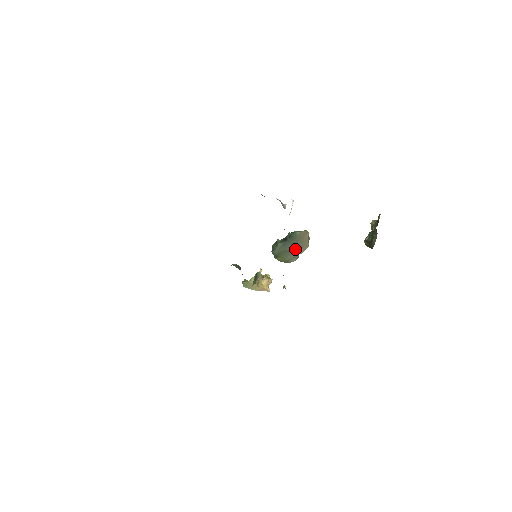
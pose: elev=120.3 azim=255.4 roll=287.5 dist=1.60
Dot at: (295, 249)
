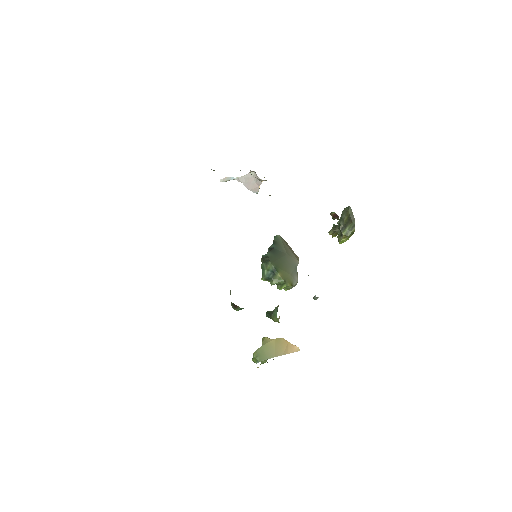
Dot at: (289, 257)
